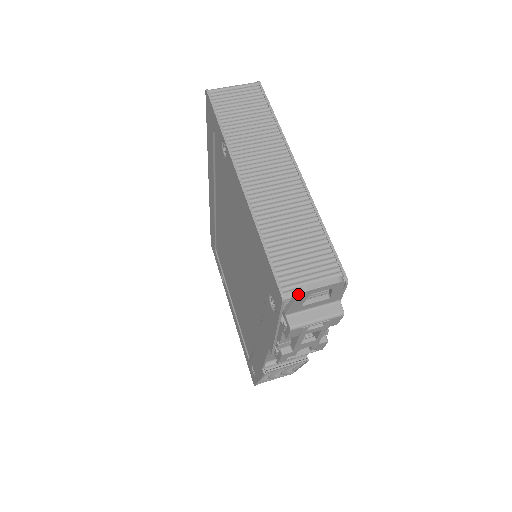
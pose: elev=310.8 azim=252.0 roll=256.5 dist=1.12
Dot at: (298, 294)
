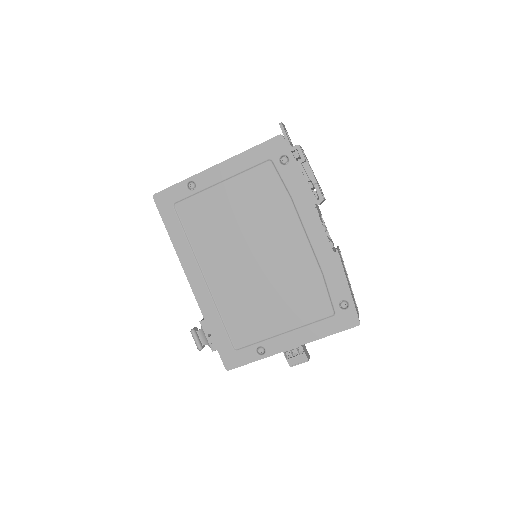
Dot at: (282, 126)
